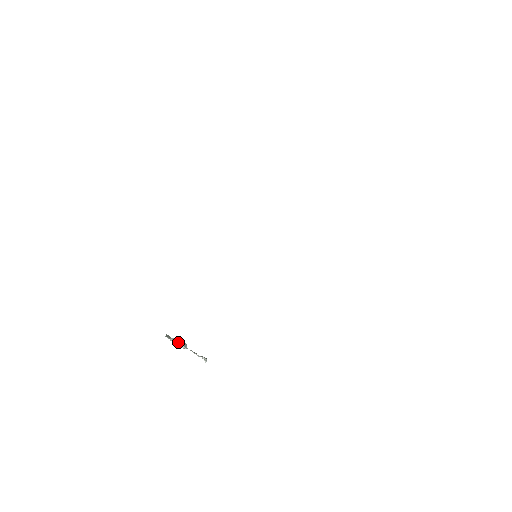
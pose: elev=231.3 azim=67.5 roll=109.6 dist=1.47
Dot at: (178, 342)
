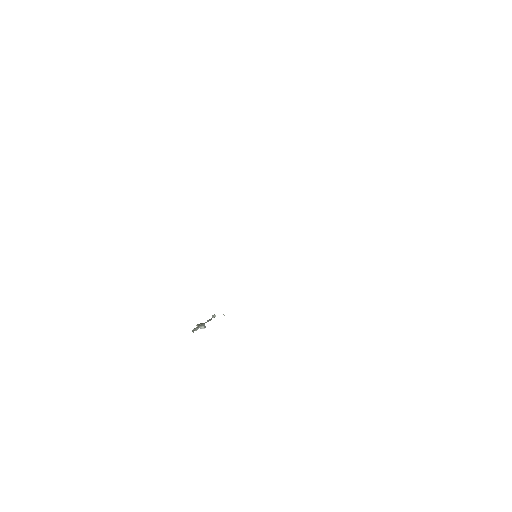
Dot at: (199, 327)
